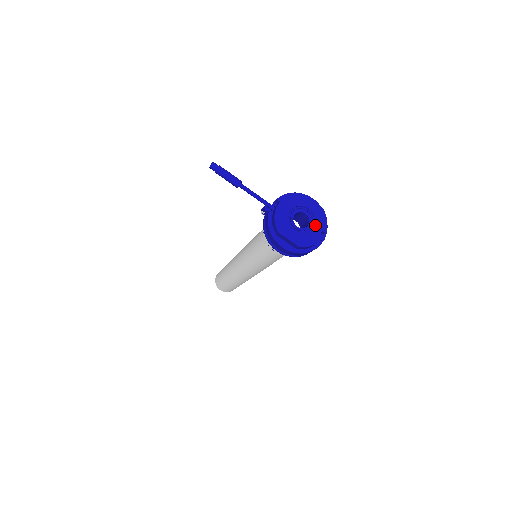
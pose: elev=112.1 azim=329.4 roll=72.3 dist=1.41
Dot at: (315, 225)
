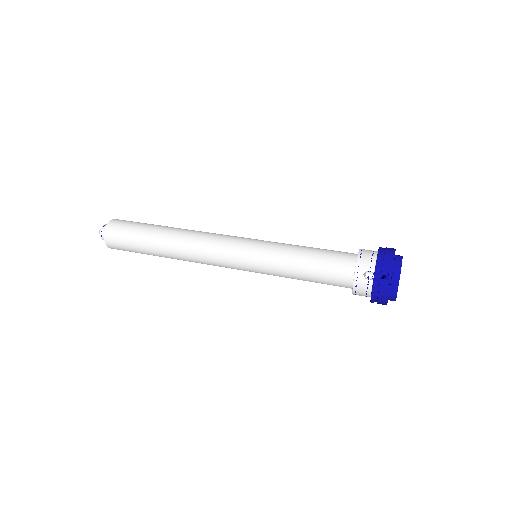
Dot at: occluded
